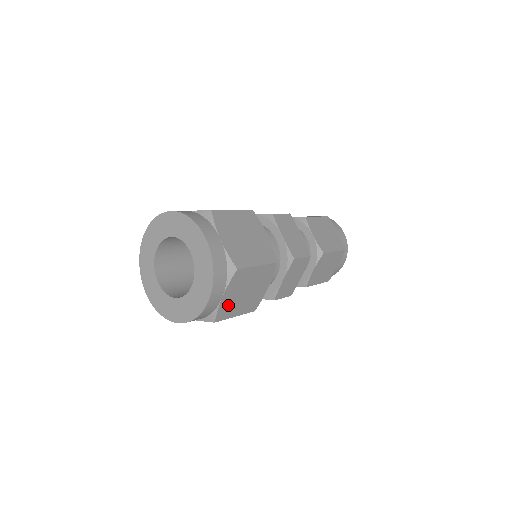
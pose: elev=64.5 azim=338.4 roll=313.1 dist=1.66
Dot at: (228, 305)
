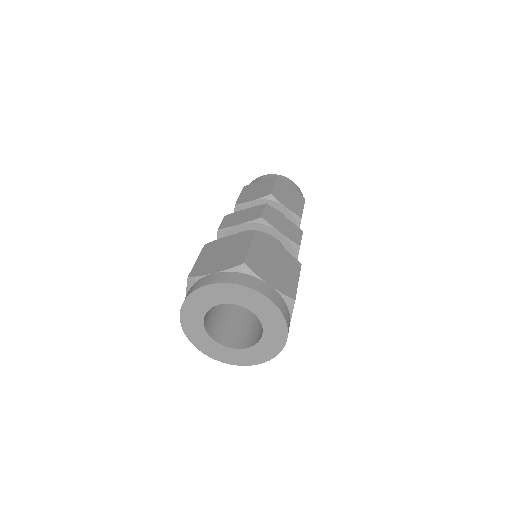
Dot at: occluded
